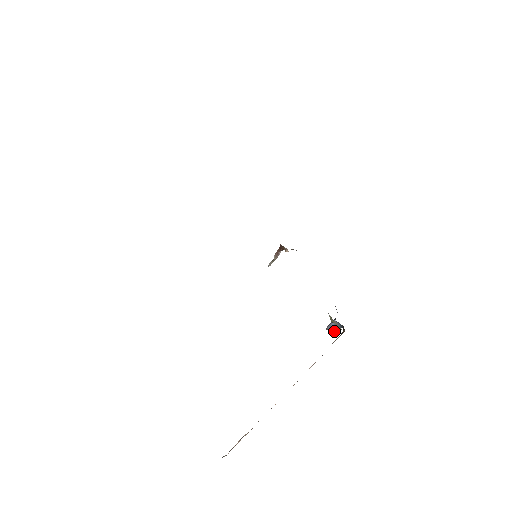
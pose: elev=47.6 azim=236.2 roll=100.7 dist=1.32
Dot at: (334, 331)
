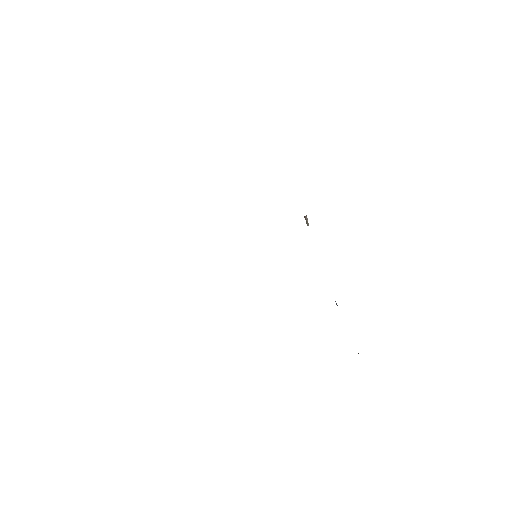
Dot at: occluded
